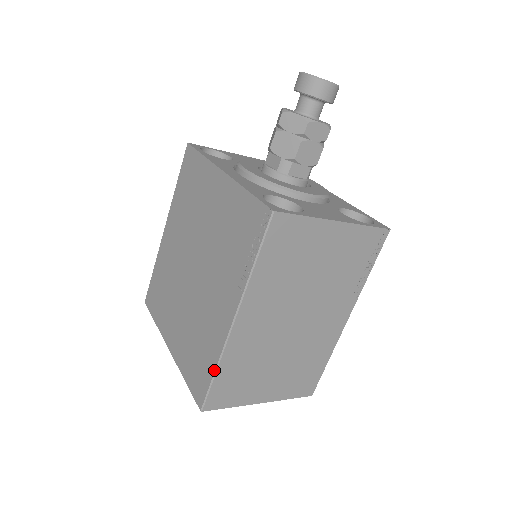
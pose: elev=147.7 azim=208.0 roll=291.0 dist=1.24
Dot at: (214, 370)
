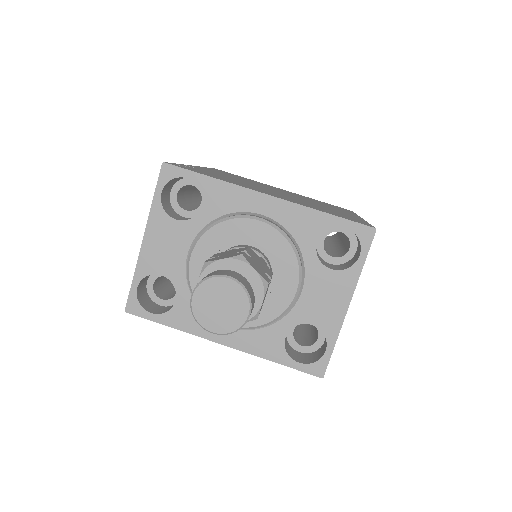
Dot at: occluded
